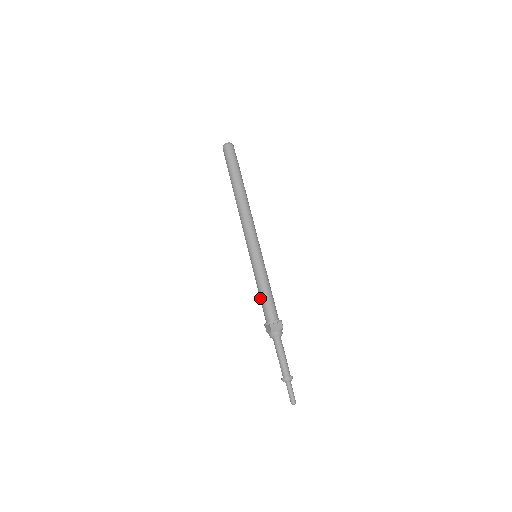
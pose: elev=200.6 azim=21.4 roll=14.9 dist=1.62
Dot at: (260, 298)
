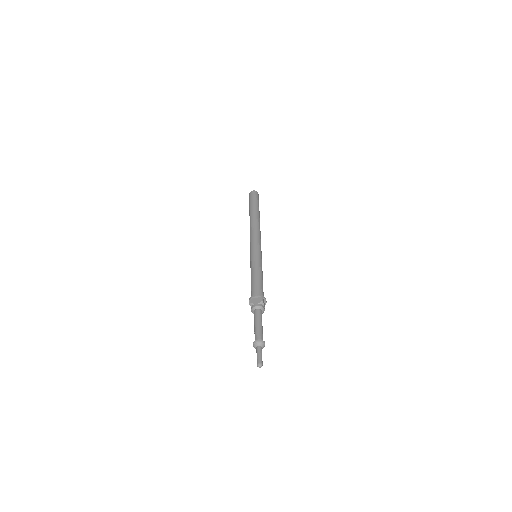
Dot at: (255, 278)
